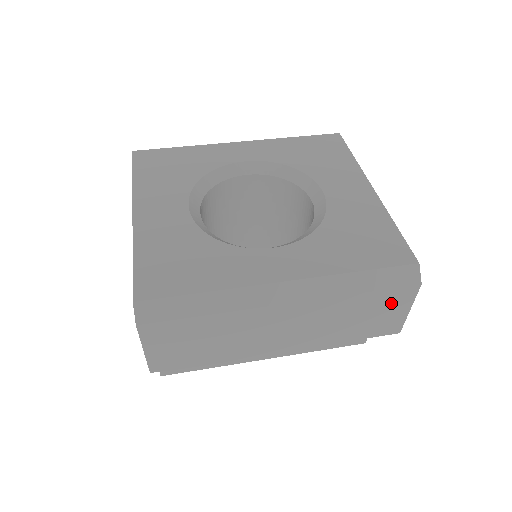
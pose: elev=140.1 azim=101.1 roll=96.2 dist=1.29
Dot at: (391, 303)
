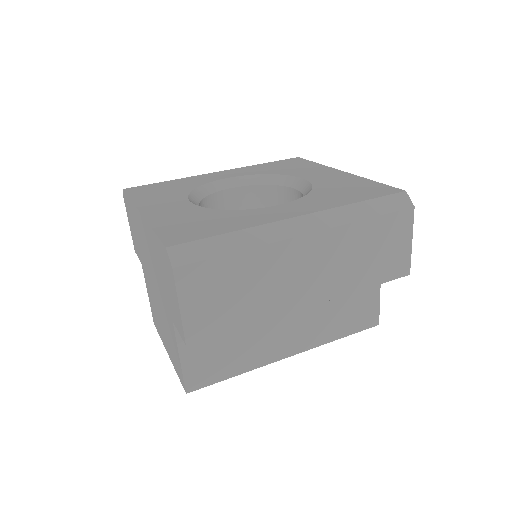
Dot at: (395, 232)
